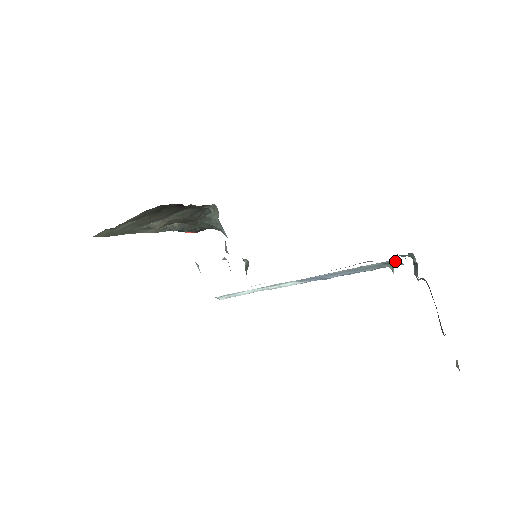
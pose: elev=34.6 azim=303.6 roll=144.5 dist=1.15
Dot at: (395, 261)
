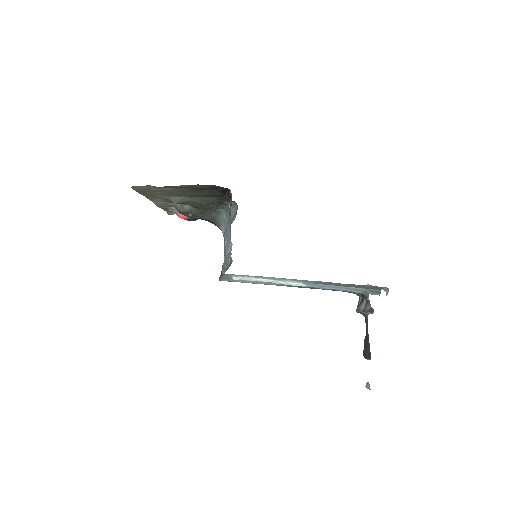
Dot at: (377, 291)
